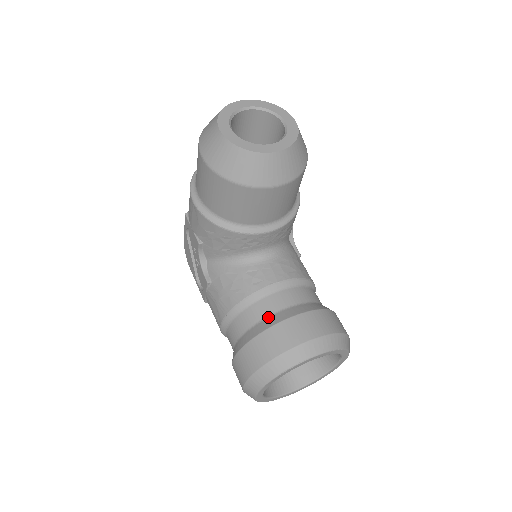
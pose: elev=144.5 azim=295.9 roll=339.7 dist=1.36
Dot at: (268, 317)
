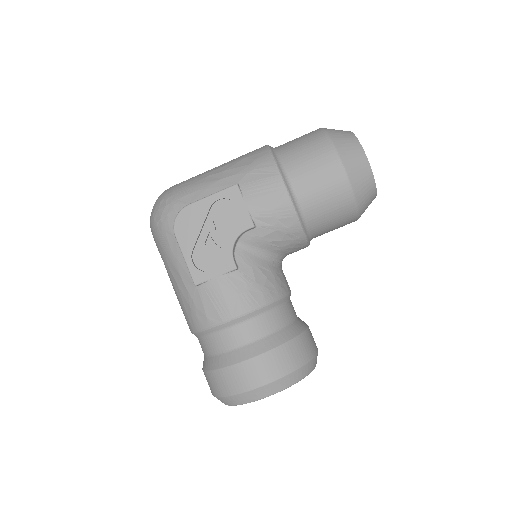
Dot at: (293, 322)
